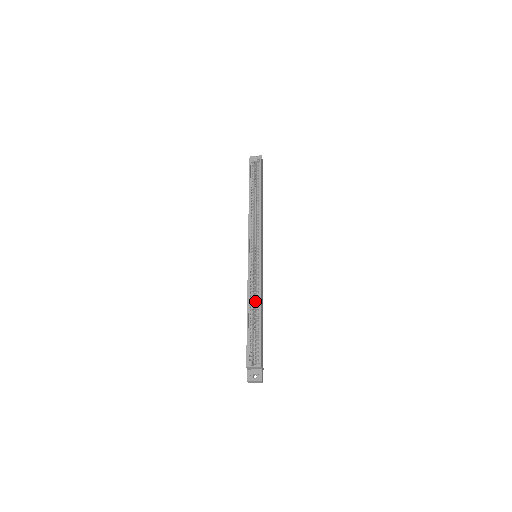
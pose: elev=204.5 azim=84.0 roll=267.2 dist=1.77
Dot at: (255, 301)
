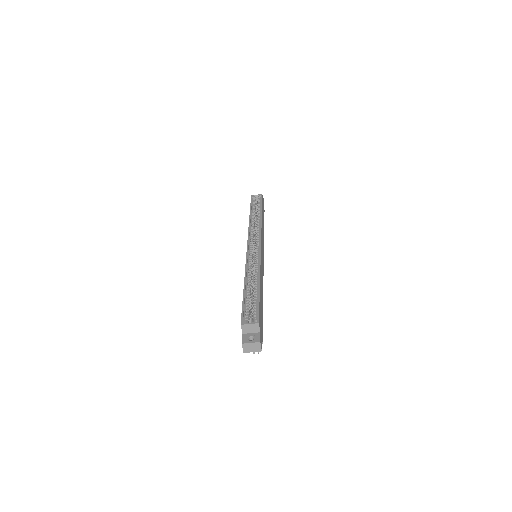
Dot at: occluded
